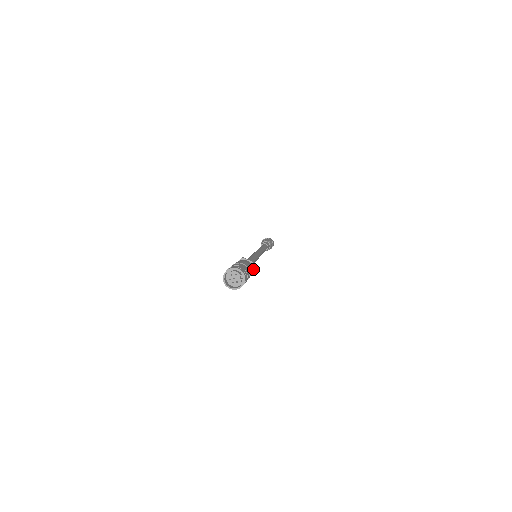
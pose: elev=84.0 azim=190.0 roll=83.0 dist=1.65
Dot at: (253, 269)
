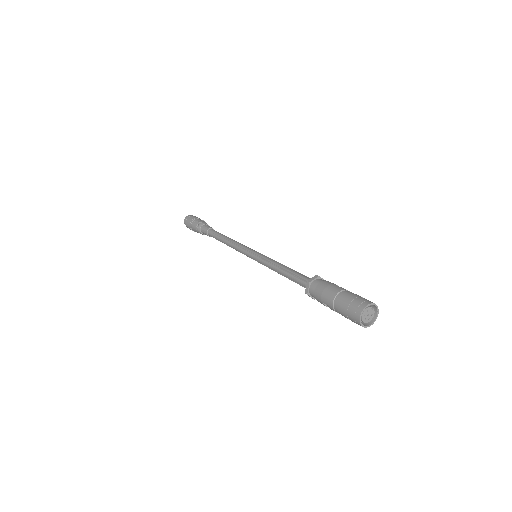
Dot at: occluded
